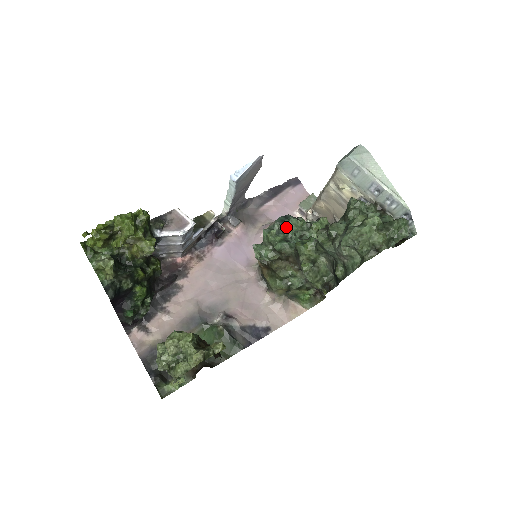
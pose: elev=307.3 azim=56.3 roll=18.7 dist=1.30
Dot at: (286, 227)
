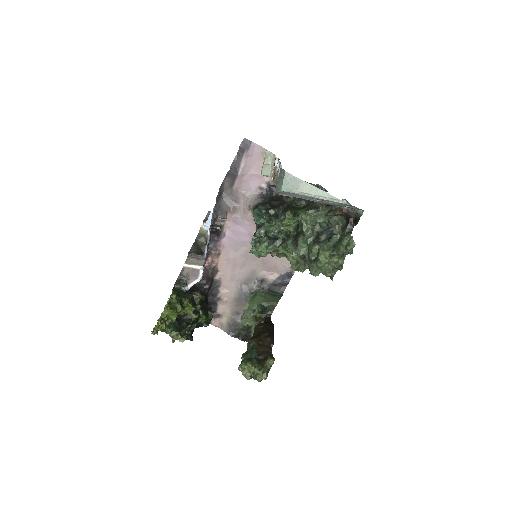
Dot at: (264, 229)
